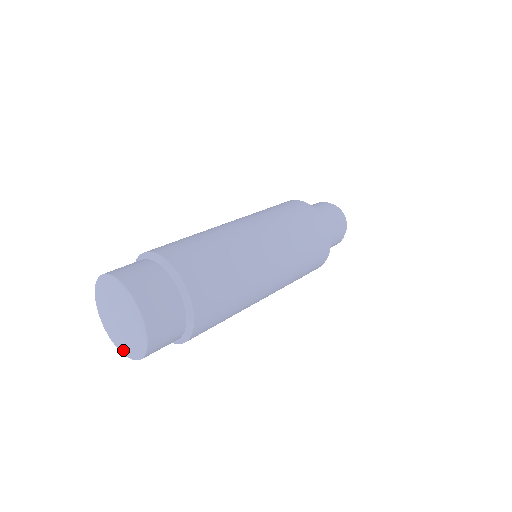
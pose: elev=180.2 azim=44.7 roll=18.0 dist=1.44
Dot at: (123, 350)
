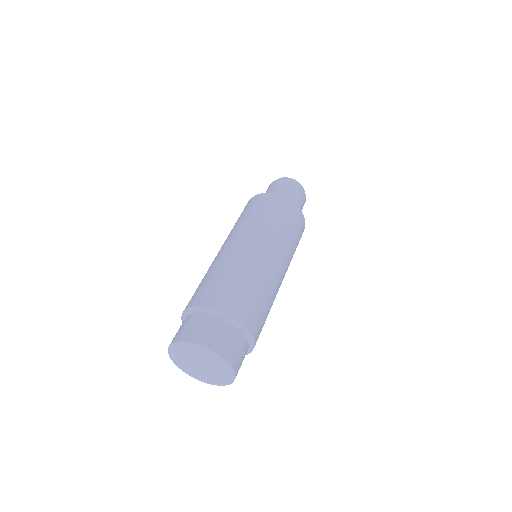
Dot at: (201, 379)
